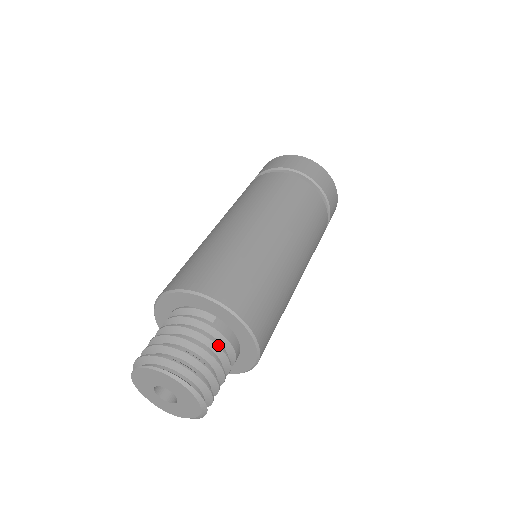
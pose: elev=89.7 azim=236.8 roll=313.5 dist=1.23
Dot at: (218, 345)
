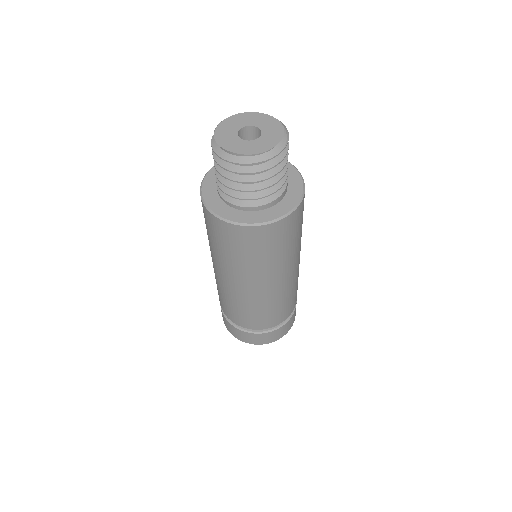
Dot at: occluded
